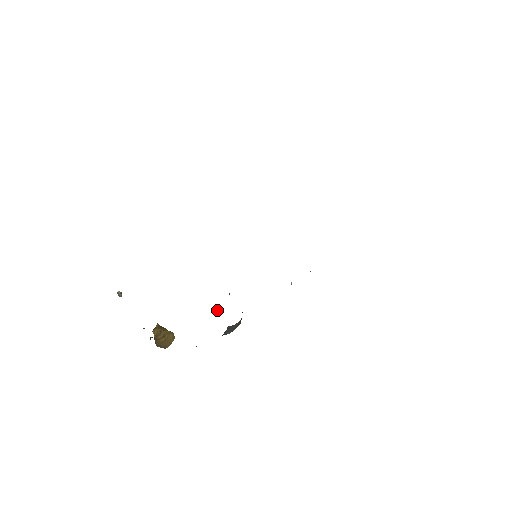
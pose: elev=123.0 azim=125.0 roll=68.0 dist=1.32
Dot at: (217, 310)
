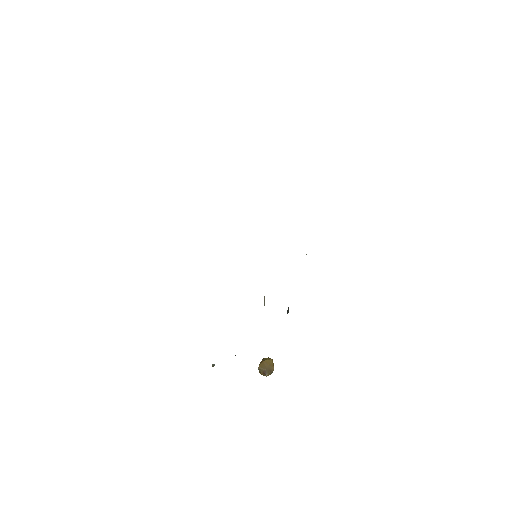
Dot at: (264, 305)
